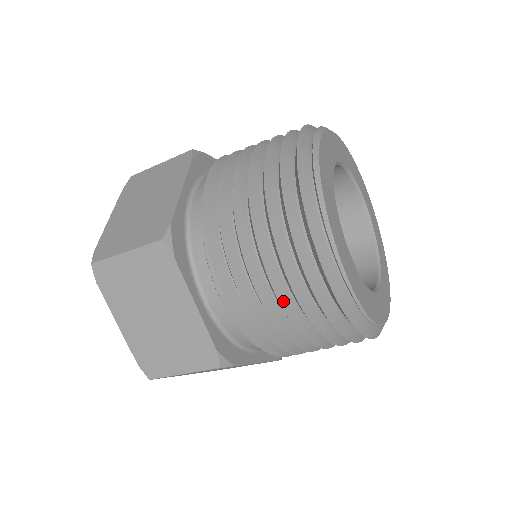
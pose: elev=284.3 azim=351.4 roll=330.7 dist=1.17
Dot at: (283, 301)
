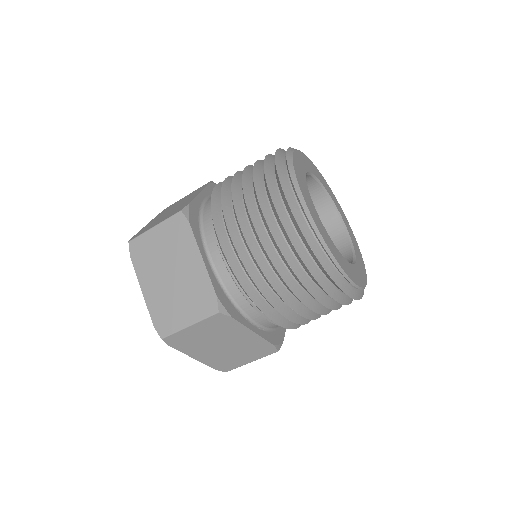
Dot at: (315, 309)
